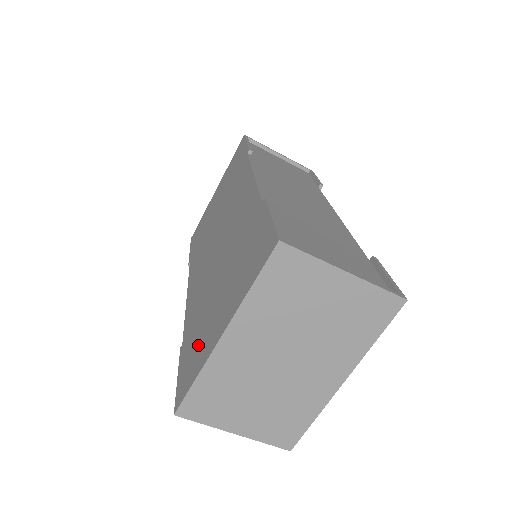
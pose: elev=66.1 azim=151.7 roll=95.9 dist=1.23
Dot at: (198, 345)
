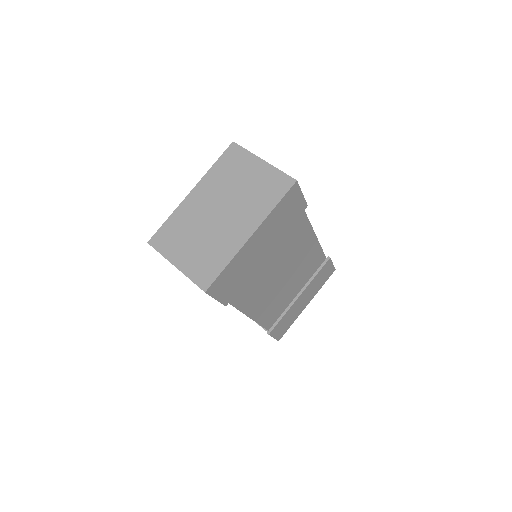
Dot at: occluded
